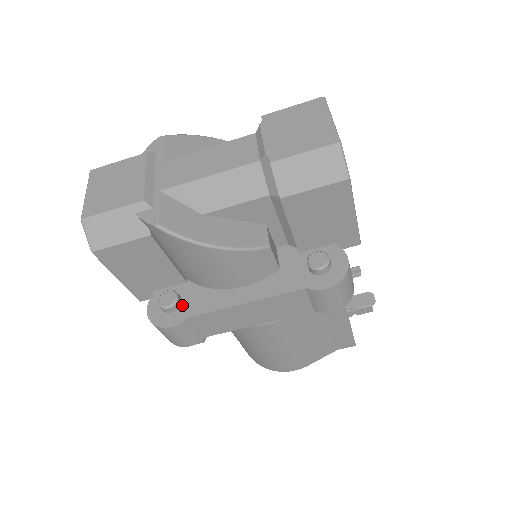
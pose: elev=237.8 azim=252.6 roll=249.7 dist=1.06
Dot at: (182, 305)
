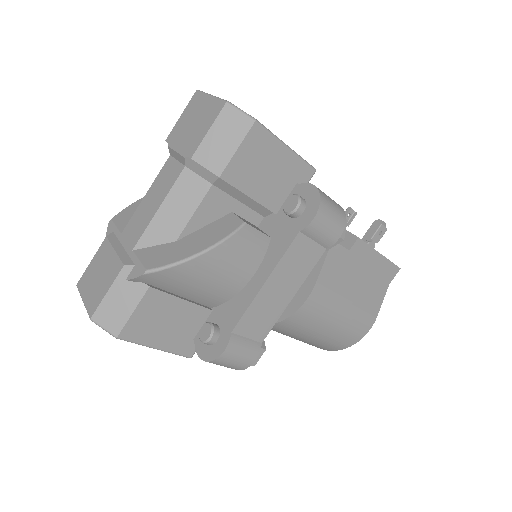
Dot at: (221, 328)
